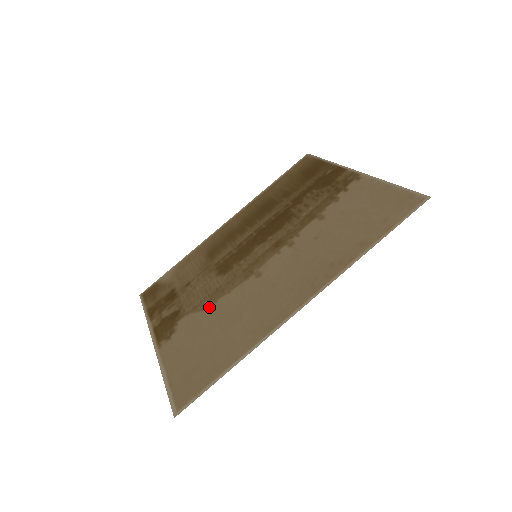
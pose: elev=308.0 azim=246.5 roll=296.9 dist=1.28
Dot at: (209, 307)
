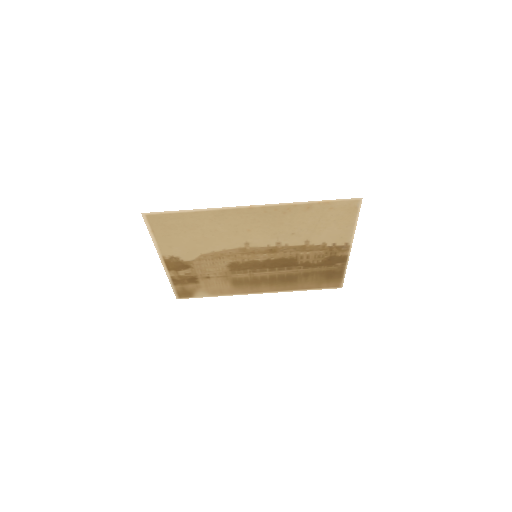
Dot at: (207, 252)
